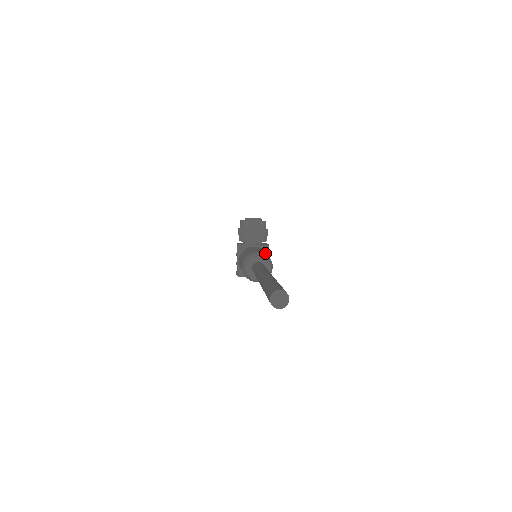
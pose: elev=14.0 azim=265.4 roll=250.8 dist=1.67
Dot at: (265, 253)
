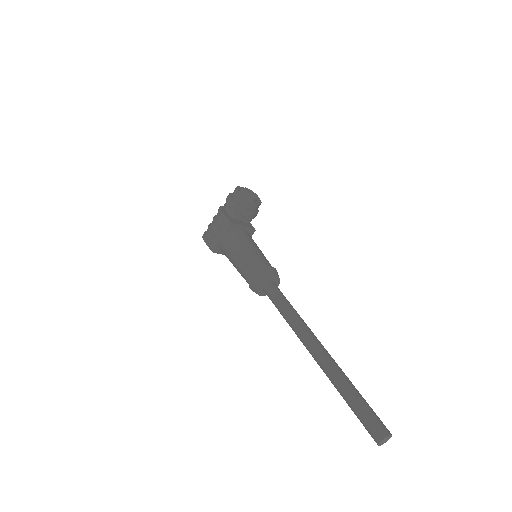
Dot at: occluded
